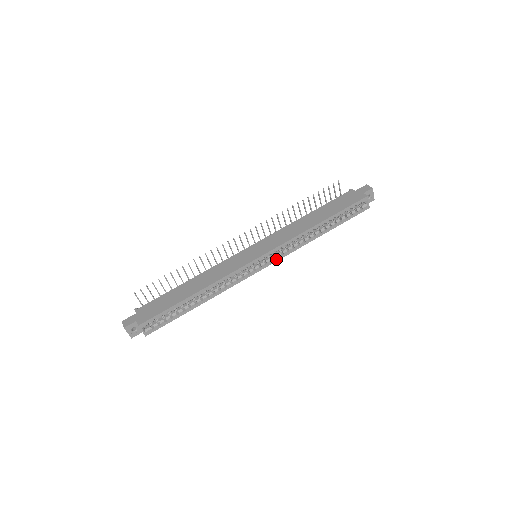
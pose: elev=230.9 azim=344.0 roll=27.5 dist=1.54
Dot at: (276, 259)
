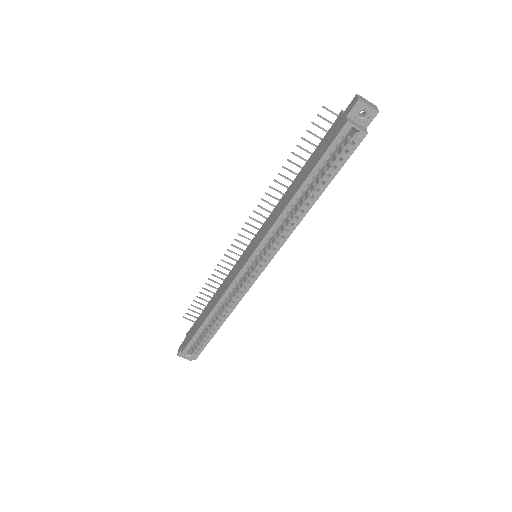
Dot at: (270, 257)
